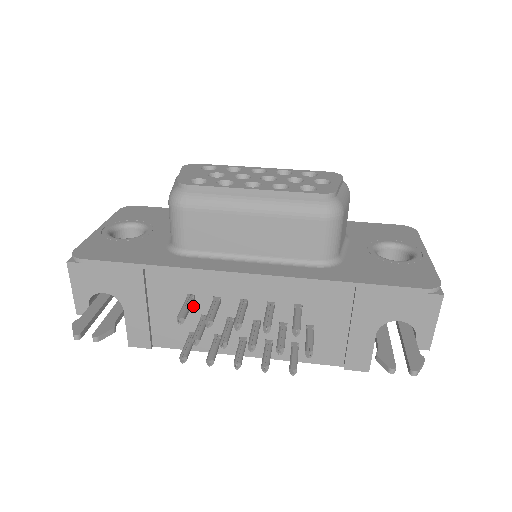
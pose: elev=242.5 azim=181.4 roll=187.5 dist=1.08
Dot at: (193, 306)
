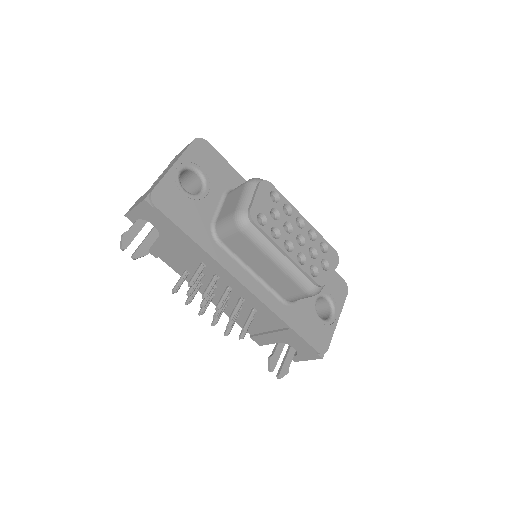
Dot at: occluded
